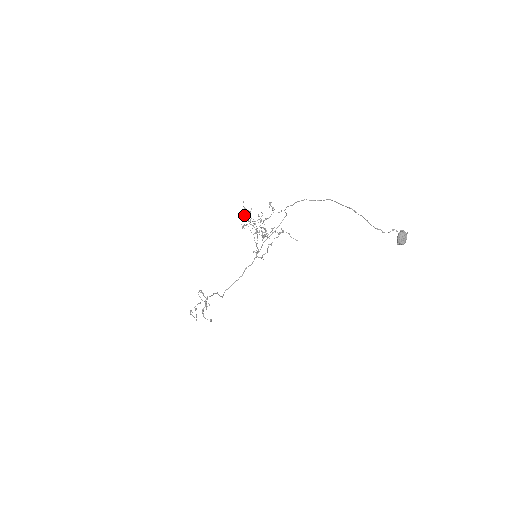
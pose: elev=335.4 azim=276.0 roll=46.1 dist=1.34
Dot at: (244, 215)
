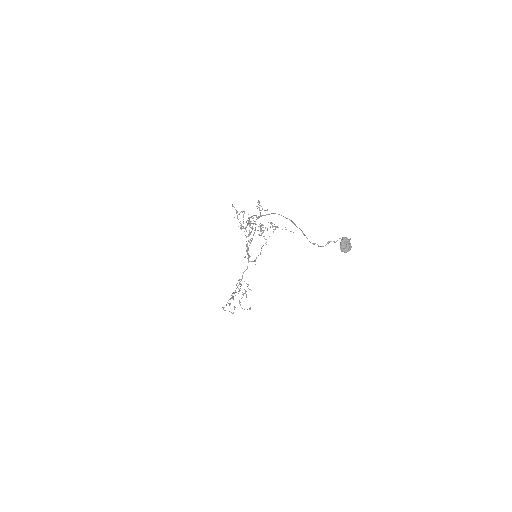
Dot at: (237, 218)
